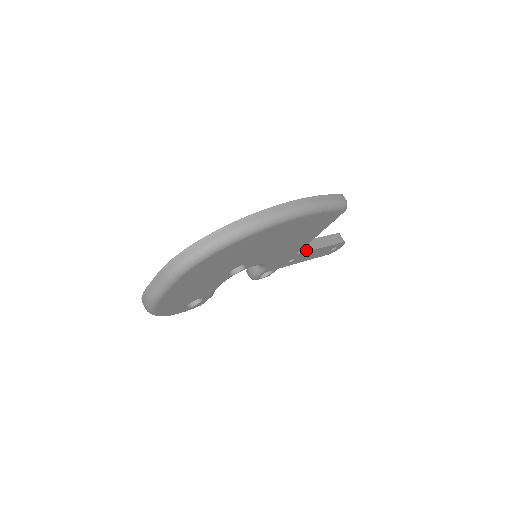
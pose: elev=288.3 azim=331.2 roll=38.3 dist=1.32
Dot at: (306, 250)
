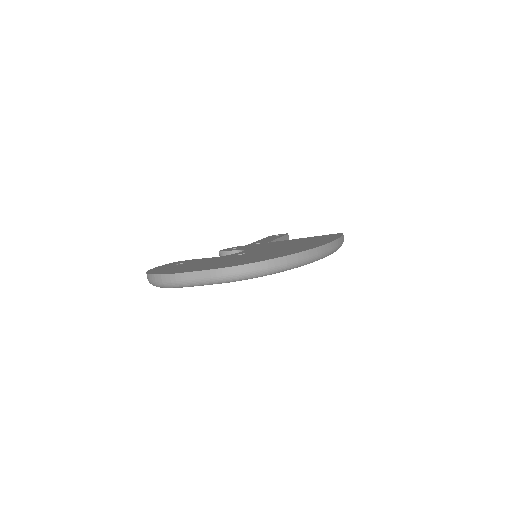
Dot at: occluded
